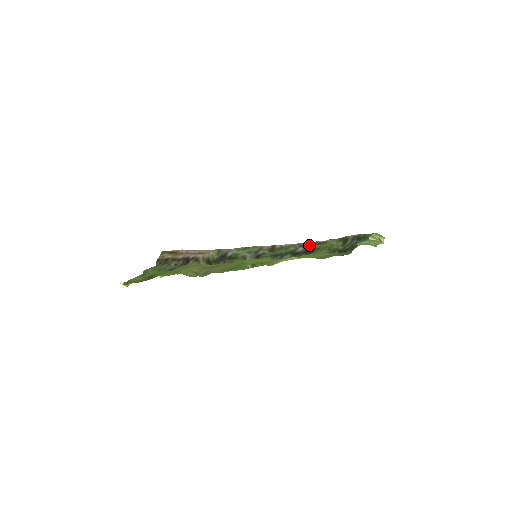
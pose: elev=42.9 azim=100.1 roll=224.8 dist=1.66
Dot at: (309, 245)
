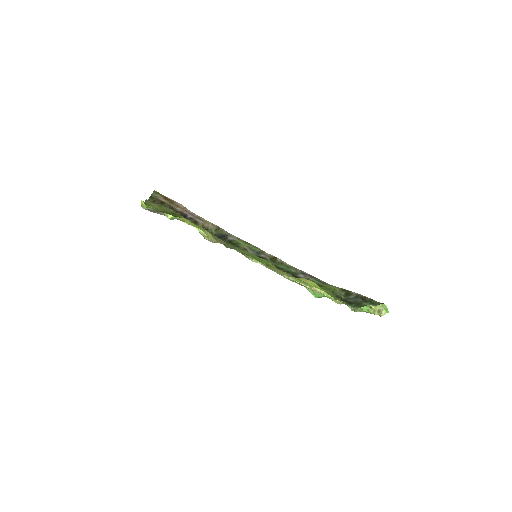
Dot at: (311, 277)
